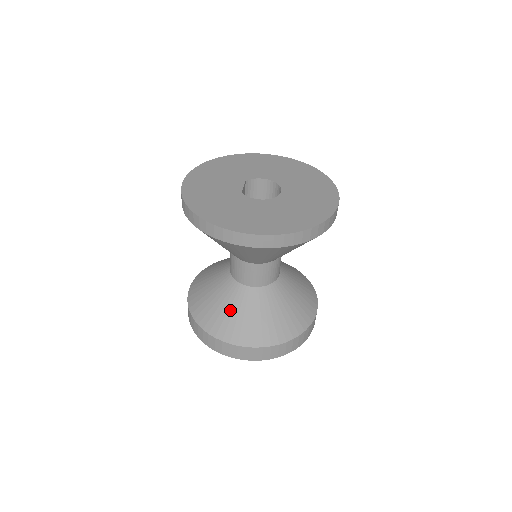
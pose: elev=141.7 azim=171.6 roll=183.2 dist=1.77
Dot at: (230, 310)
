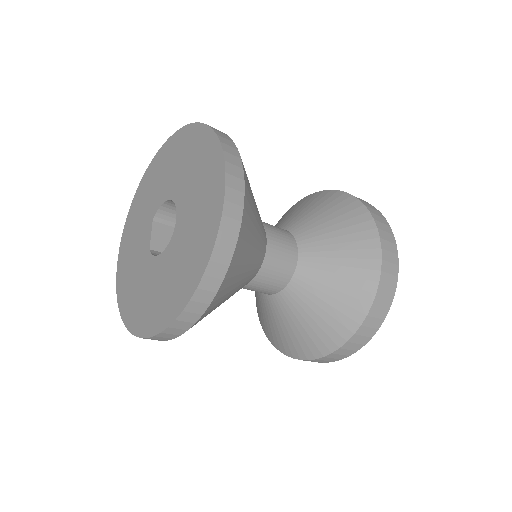
Dot at: (277, 325)
